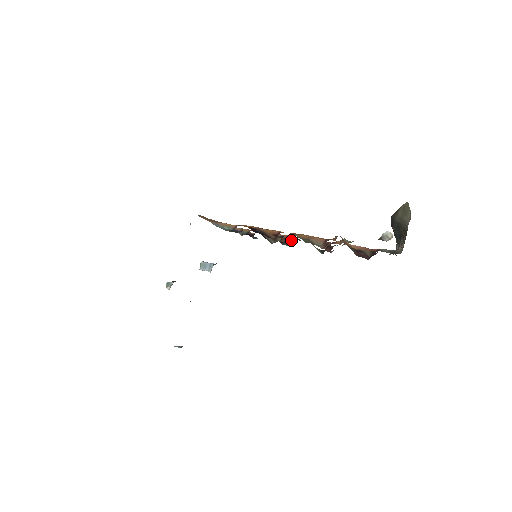
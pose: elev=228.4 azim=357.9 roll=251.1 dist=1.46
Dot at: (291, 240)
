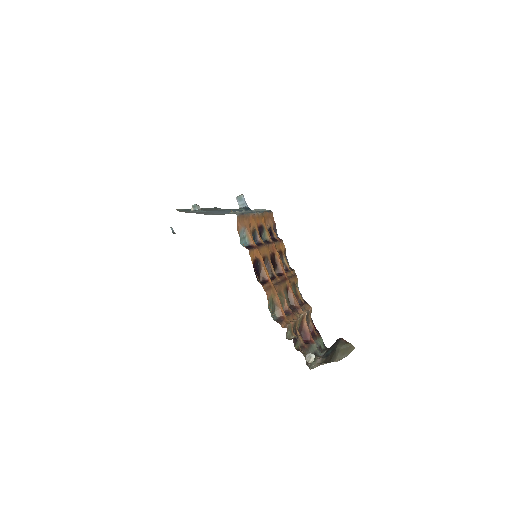
Dot at: (288, 269)
